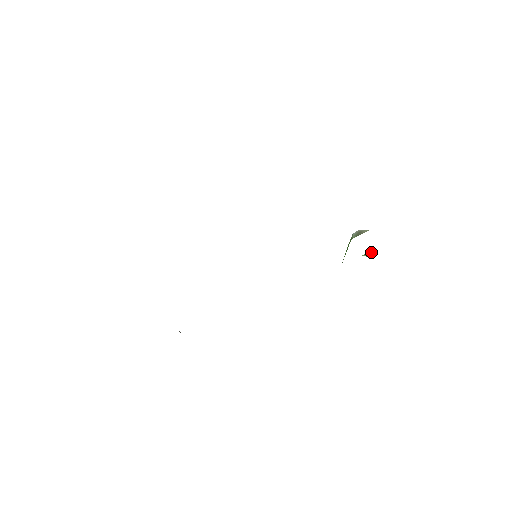
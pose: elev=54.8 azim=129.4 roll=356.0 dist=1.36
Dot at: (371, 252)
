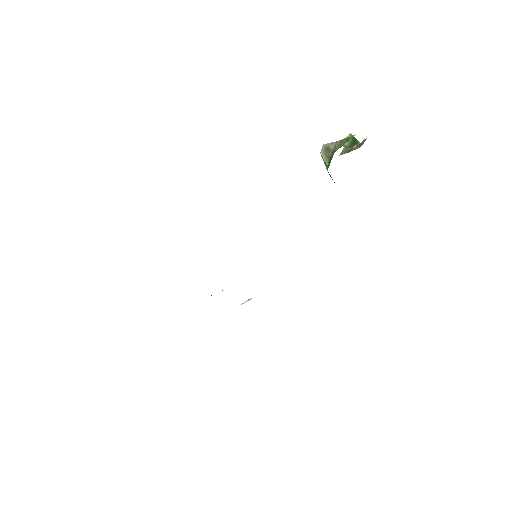
Dot at: (351, 138)
